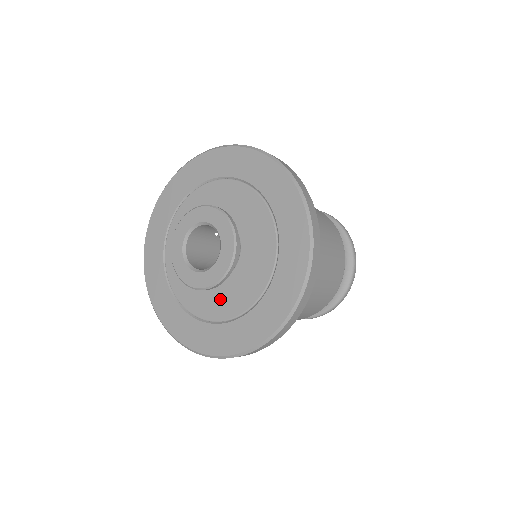
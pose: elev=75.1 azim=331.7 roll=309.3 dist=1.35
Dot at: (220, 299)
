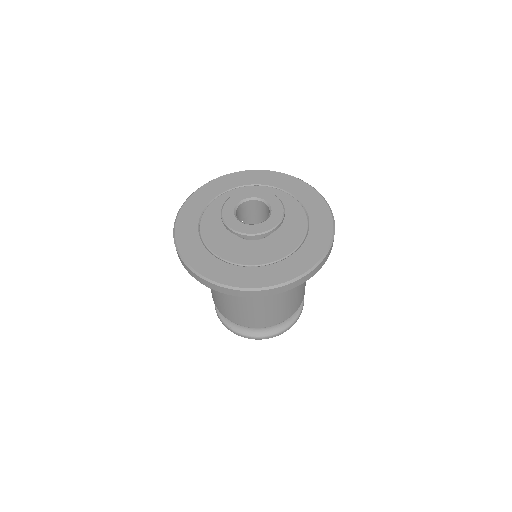
Dot at: (275, 246)
